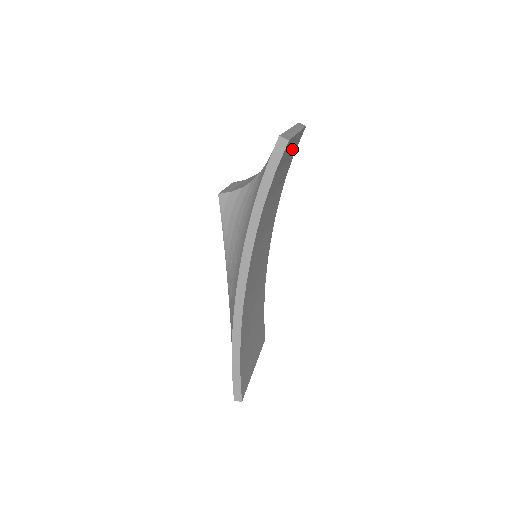
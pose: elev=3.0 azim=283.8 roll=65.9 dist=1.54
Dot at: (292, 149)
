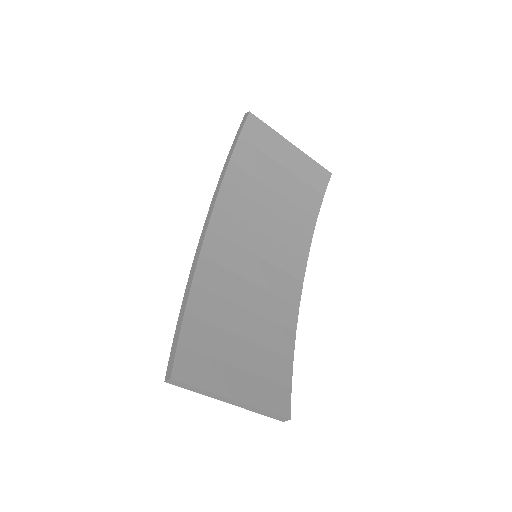
Dot at: (296, 166)
